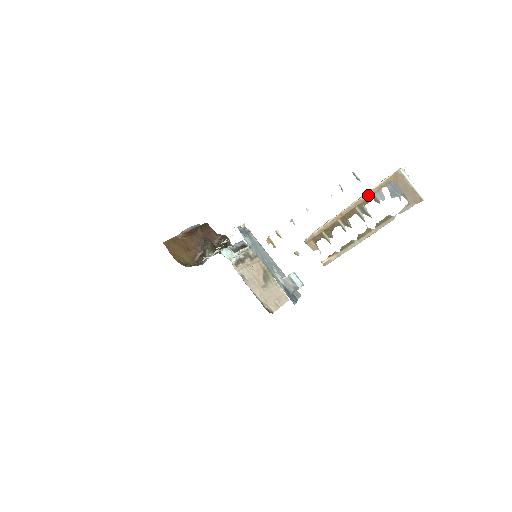
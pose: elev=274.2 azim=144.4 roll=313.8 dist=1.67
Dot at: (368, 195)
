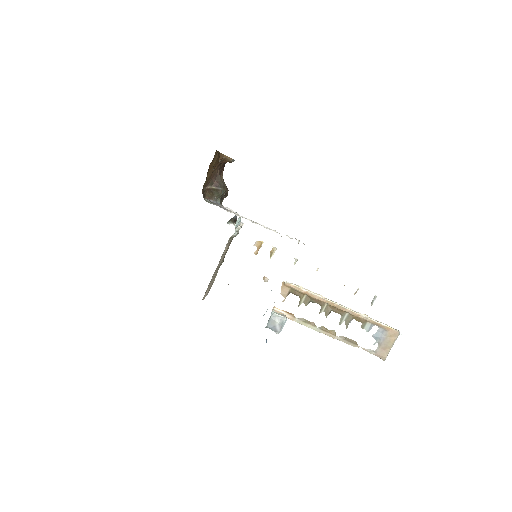
Dot at: (365, 318)
